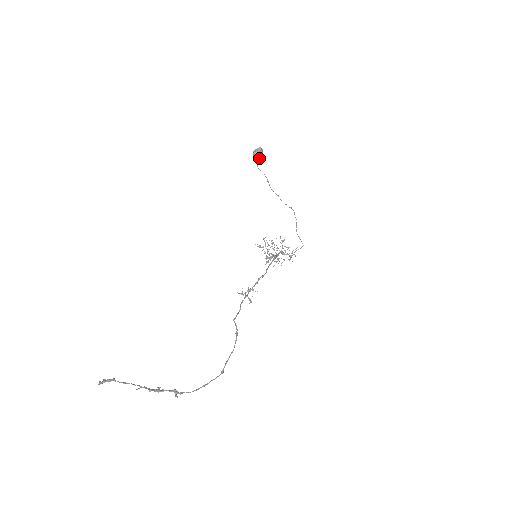
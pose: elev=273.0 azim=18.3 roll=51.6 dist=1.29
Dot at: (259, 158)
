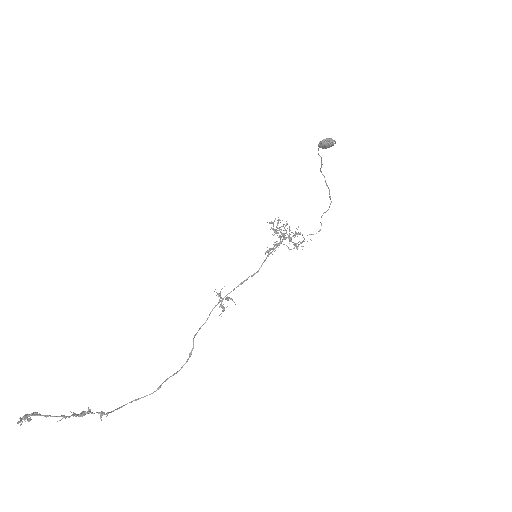
Dot at: (325, 148)
